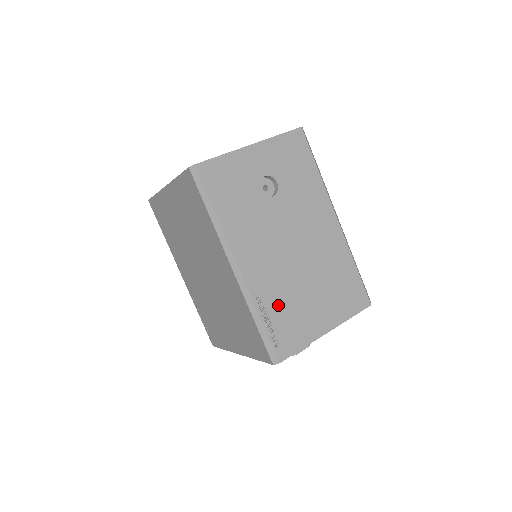
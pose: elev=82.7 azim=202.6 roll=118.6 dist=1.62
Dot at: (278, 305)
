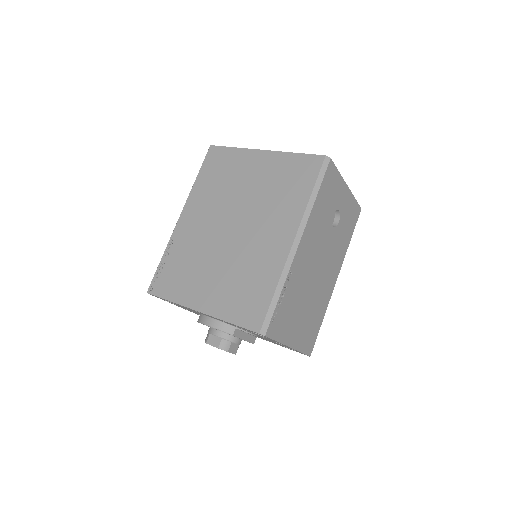
Dot at: (291, 295)
